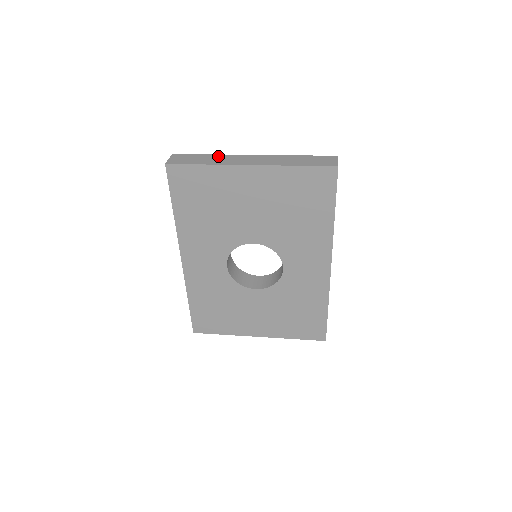
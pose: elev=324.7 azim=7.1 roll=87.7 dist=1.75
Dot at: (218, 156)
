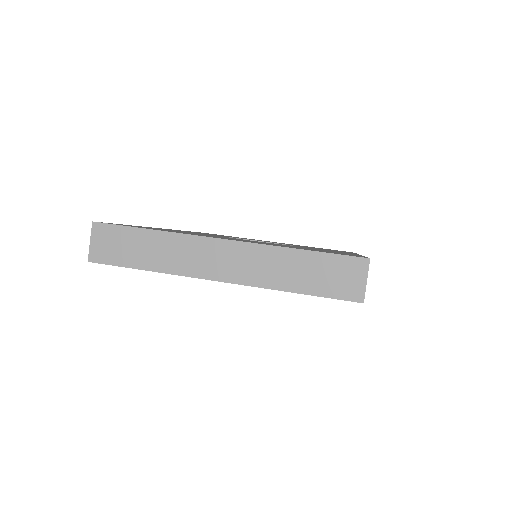
Dot at: (166, 239)
